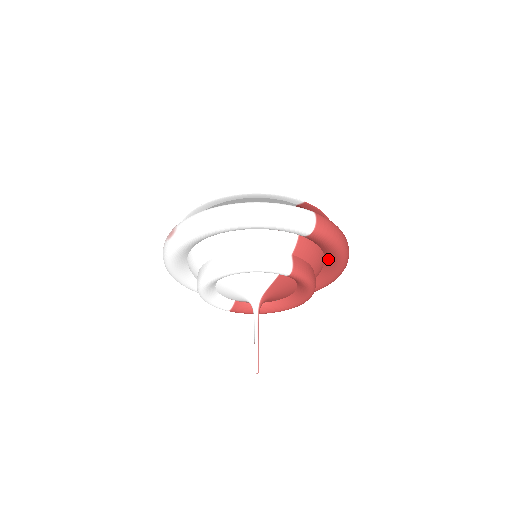
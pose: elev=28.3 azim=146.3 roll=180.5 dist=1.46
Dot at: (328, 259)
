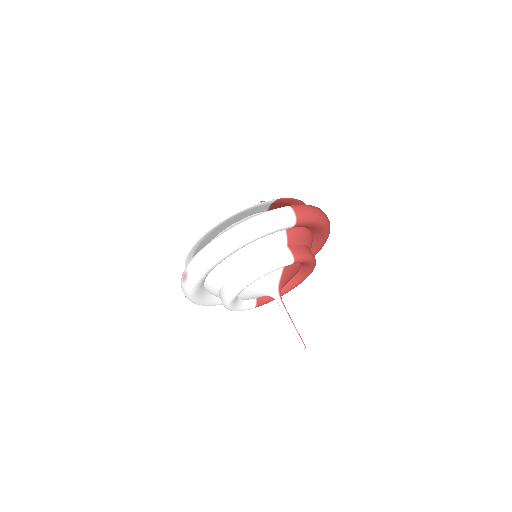
Dot at: (314, 232)
